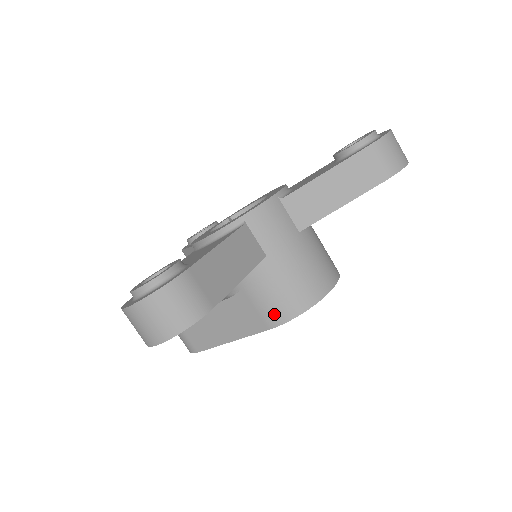
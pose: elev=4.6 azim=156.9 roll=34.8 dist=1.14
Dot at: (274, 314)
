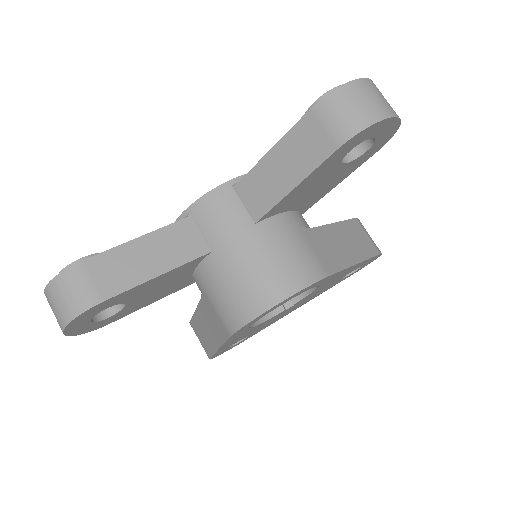
Dot at: (227, 319)
